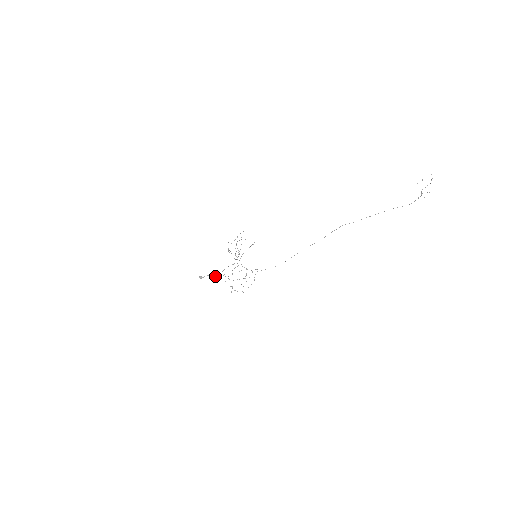
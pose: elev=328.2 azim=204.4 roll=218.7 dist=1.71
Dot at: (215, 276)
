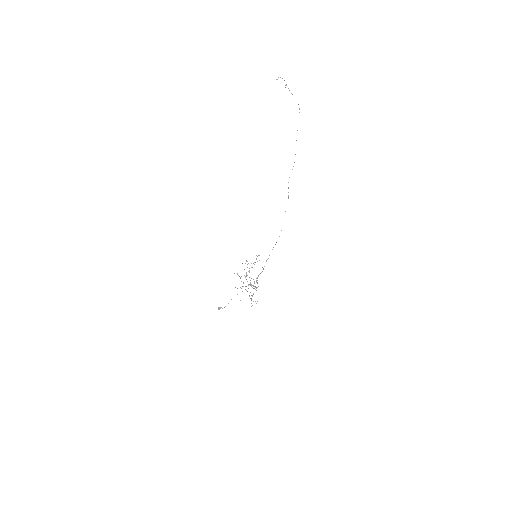
Dot at: occluded
